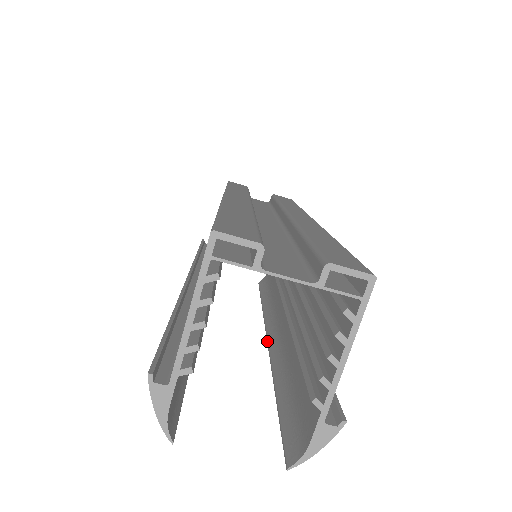
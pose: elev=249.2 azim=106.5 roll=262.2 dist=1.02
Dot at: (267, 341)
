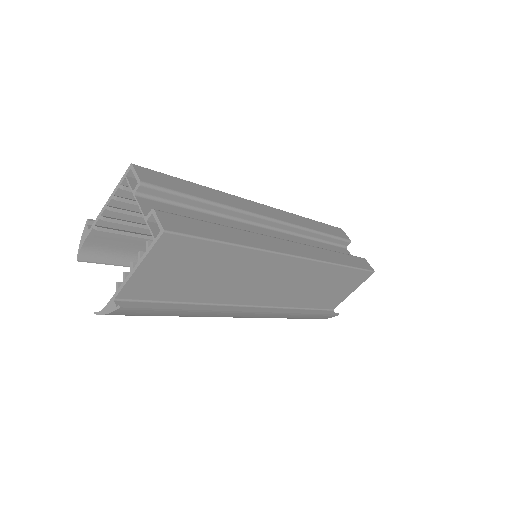
Dot at: occluded
